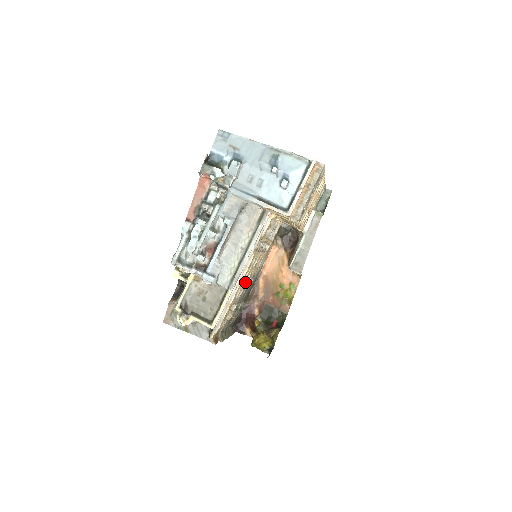
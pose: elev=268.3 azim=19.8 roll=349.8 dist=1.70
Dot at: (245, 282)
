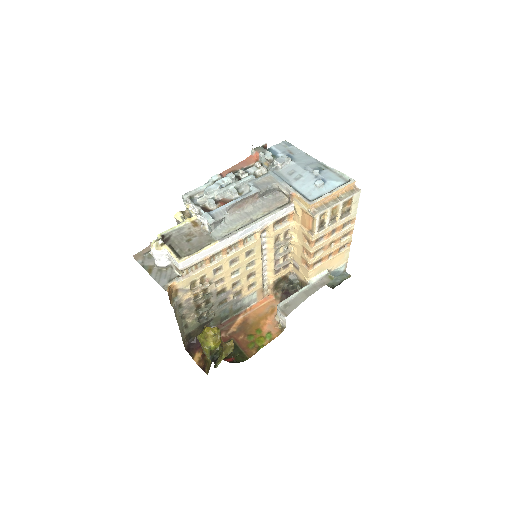
Dot at: (231, 277)
